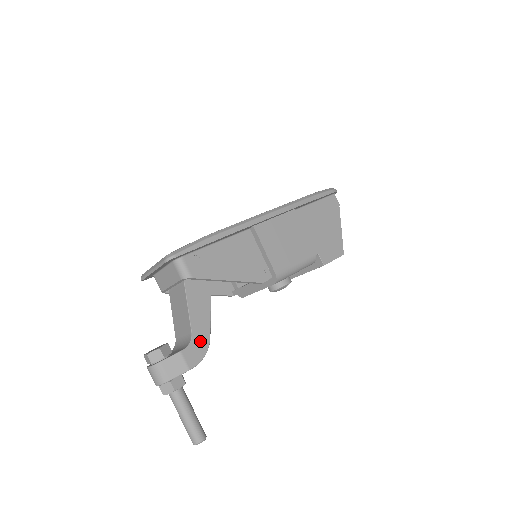
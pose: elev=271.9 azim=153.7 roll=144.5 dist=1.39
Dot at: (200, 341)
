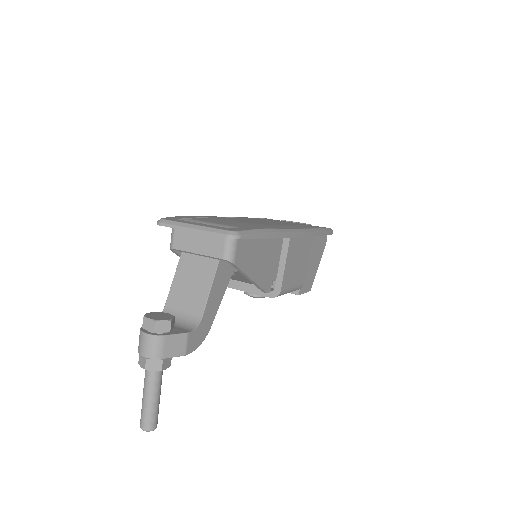
Dot at: (204, 328)
